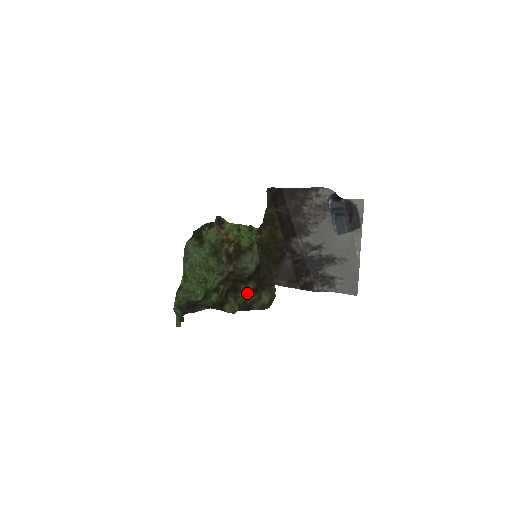
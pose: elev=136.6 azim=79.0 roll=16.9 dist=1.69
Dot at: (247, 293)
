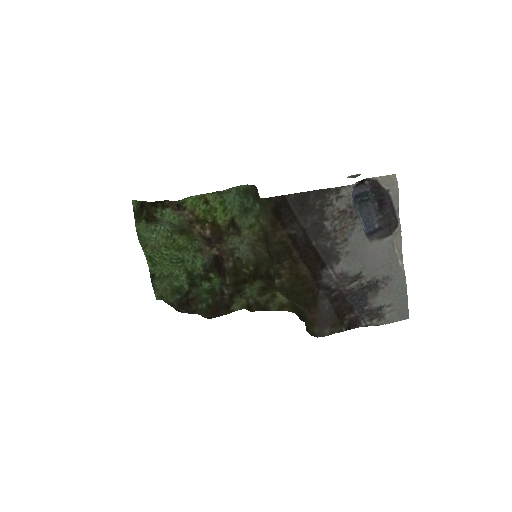
Dot at: (253, 288)
